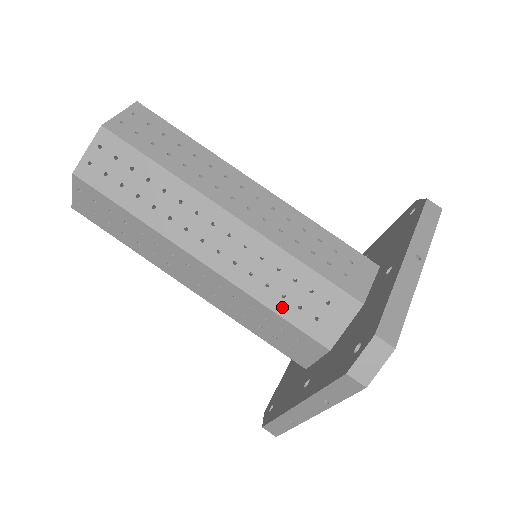
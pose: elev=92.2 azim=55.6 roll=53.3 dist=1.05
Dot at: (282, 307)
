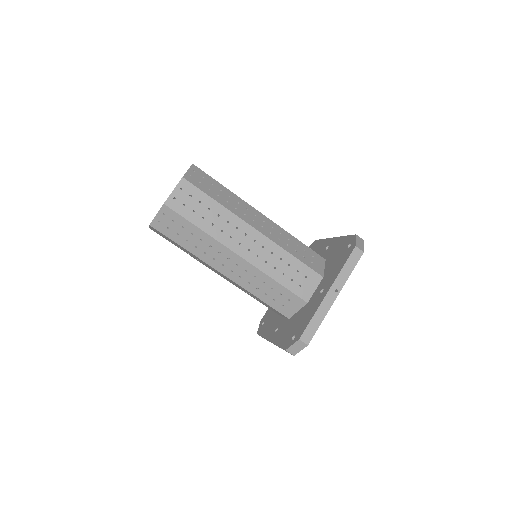
Dot at: (265, 298)
